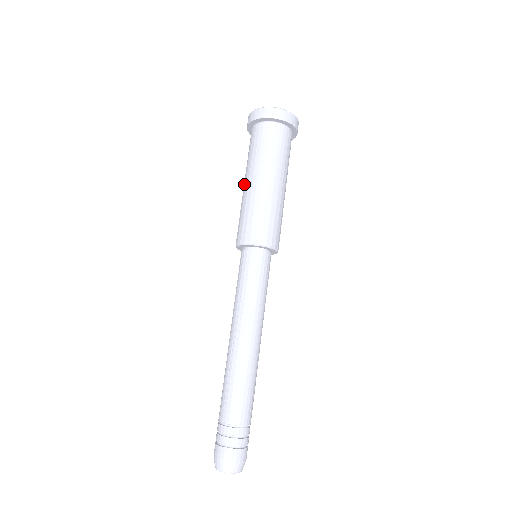
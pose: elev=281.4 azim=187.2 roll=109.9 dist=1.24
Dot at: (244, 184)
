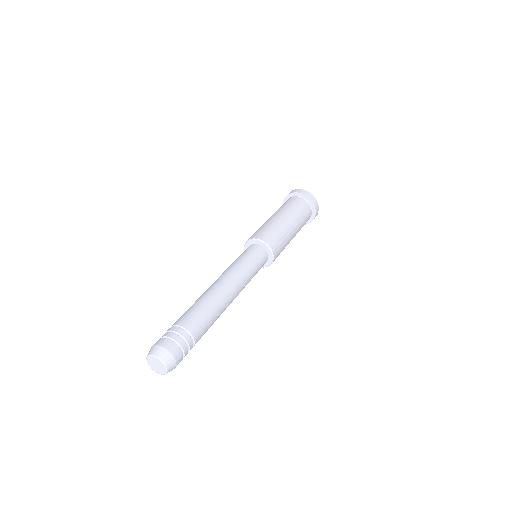
Dot at: occluded
